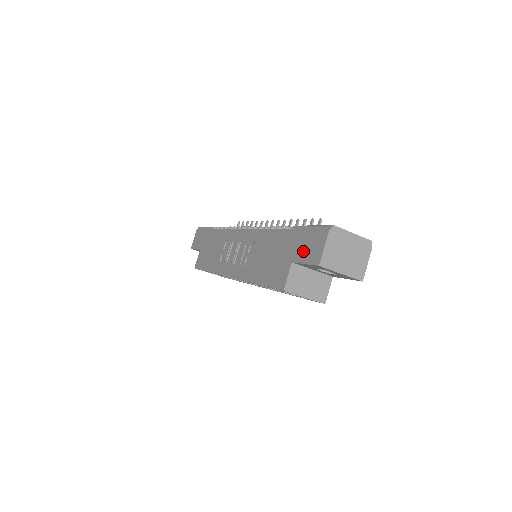
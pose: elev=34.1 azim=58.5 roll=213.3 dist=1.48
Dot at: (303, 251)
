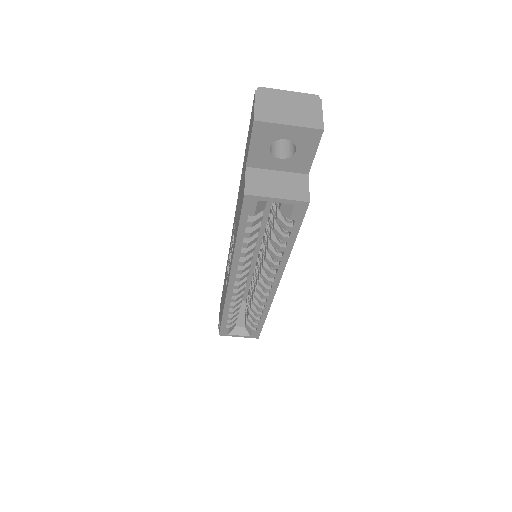
Dot at: (248, 142)
